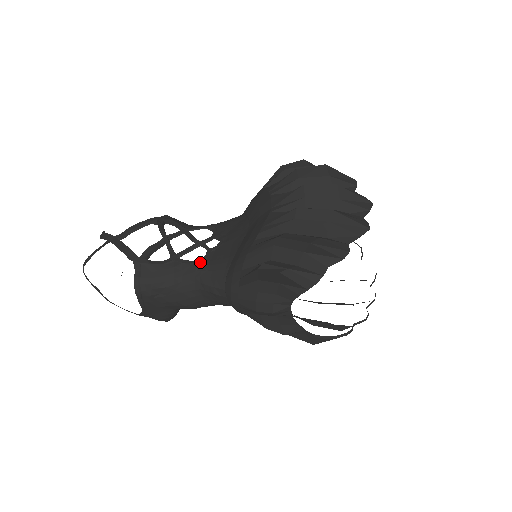
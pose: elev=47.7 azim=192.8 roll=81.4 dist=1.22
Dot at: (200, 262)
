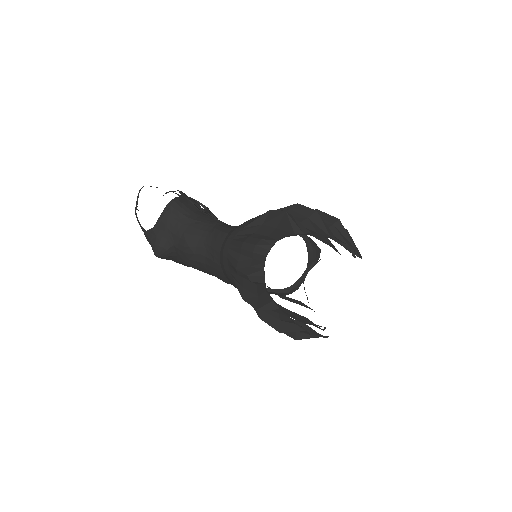
Dot at: (222, 222)
